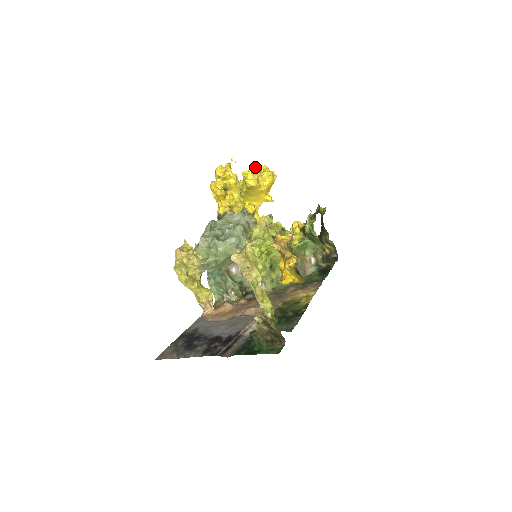
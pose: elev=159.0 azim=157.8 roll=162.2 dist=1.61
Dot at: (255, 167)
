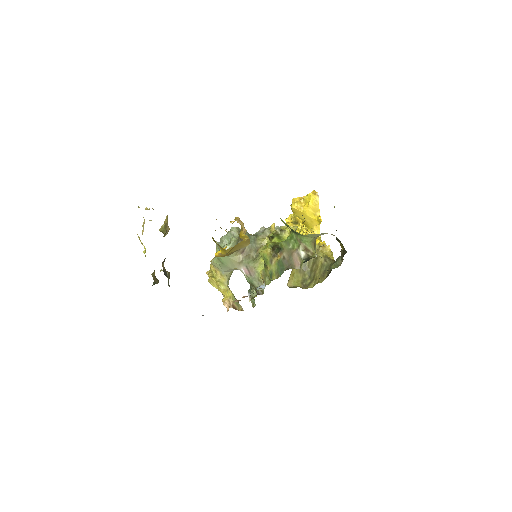
Dot at: occluded
